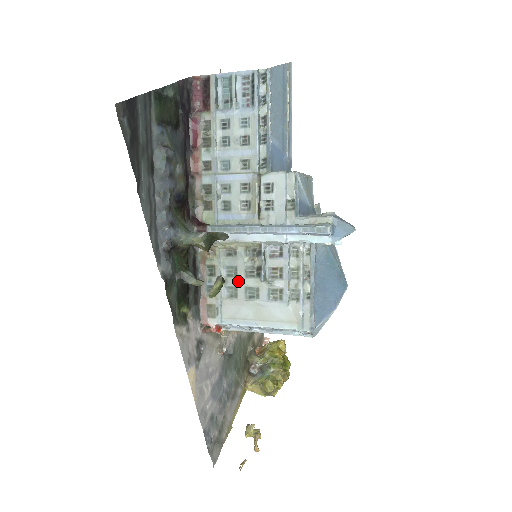
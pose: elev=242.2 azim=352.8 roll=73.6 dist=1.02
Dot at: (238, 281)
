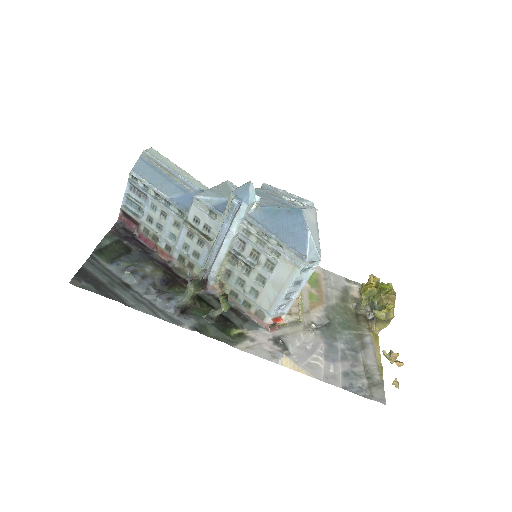
Dot at: (248, 283)
